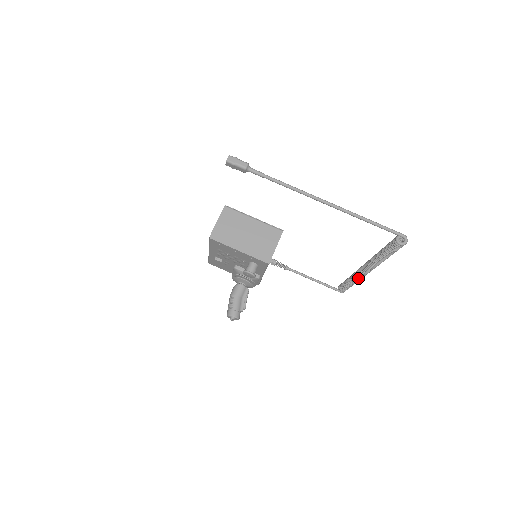
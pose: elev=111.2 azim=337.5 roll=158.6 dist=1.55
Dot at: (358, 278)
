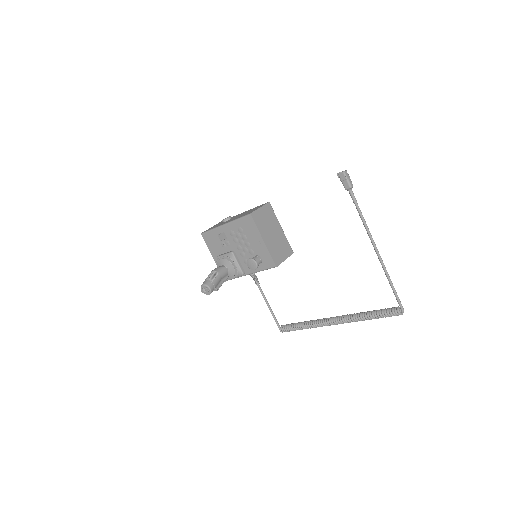
Dot at: (319, 325)
